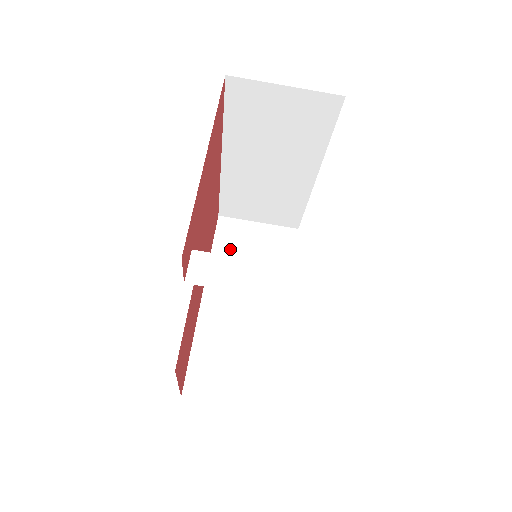
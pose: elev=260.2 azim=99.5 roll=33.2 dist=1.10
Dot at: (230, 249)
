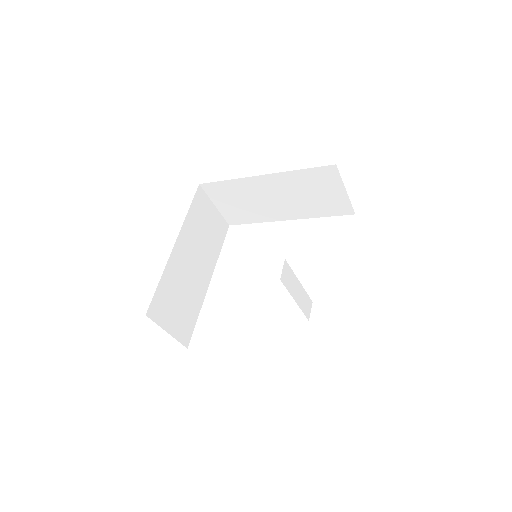
Dot at: (198, 216)
